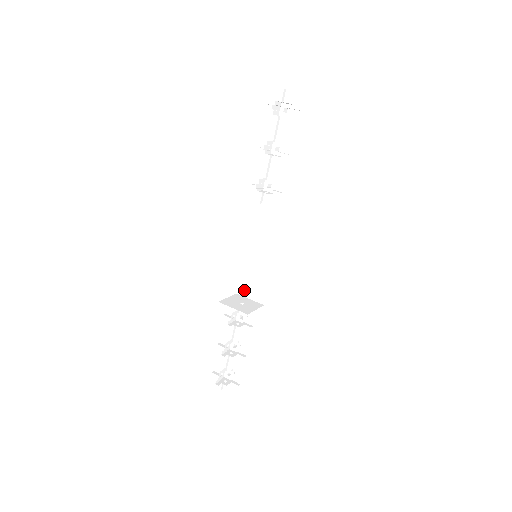
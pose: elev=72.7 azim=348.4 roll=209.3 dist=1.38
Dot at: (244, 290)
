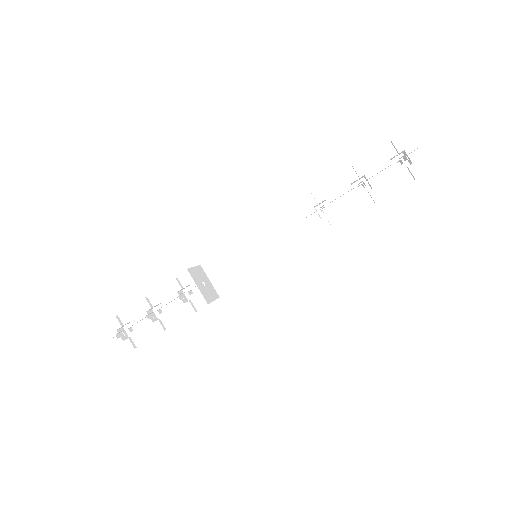
Dot at: (211, 269)
